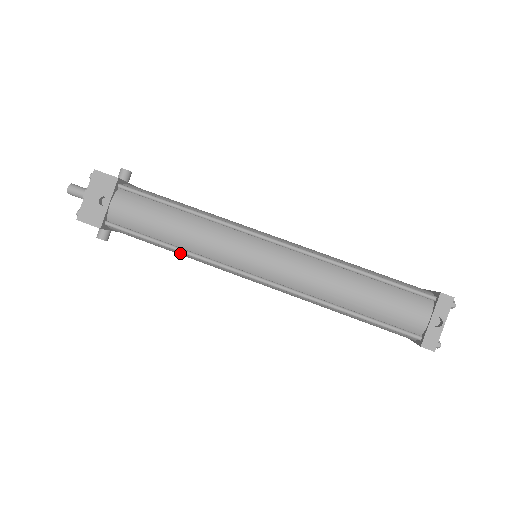
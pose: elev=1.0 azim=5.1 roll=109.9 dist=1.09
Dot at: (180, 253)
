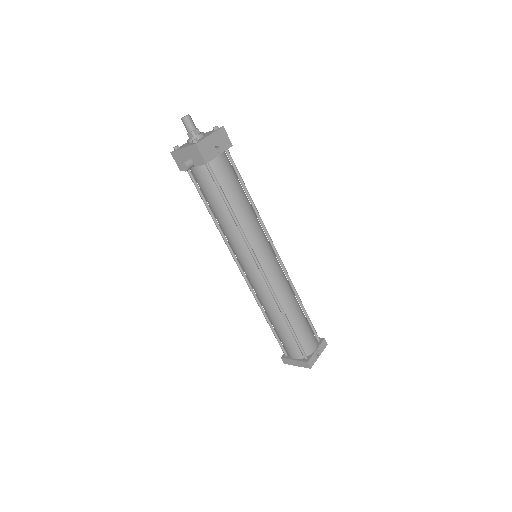
Dot at: (228, 220)
